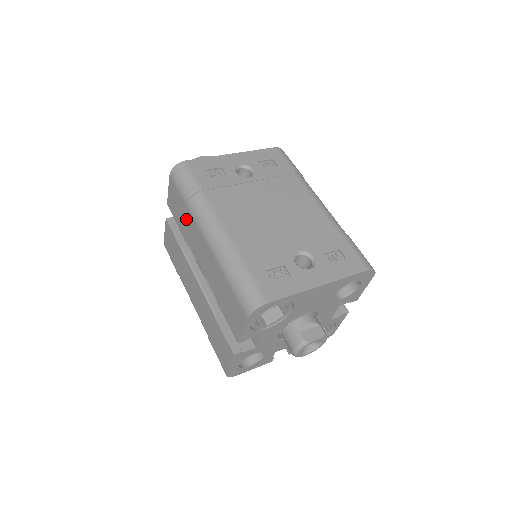
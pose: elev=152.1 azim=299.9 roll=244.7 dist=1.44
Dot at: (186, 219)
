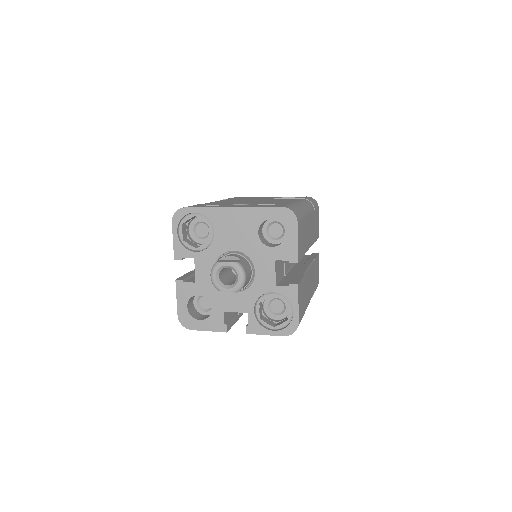
Dot at: occluded
